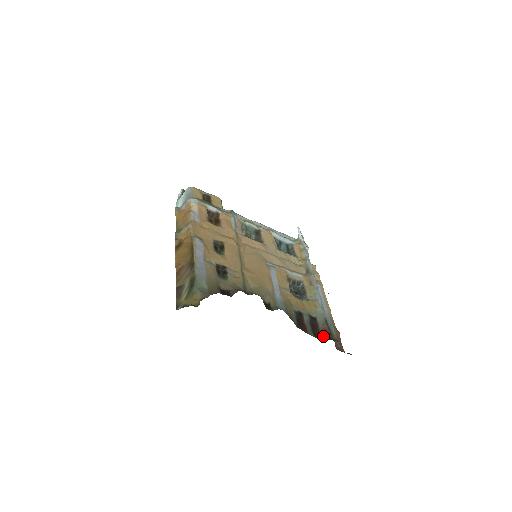
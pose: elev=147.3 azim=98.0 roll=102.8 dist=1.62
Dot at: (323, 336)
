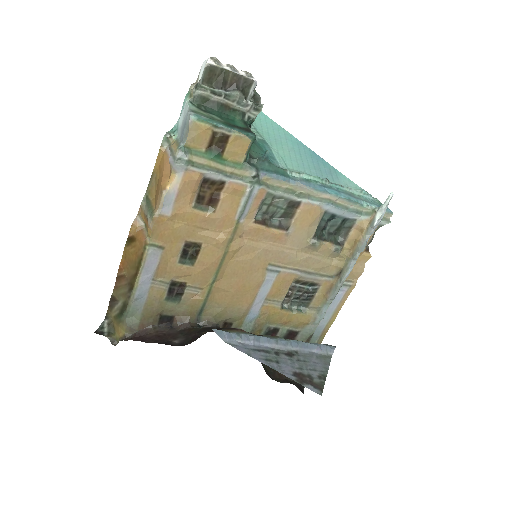
Dot at: occluded
